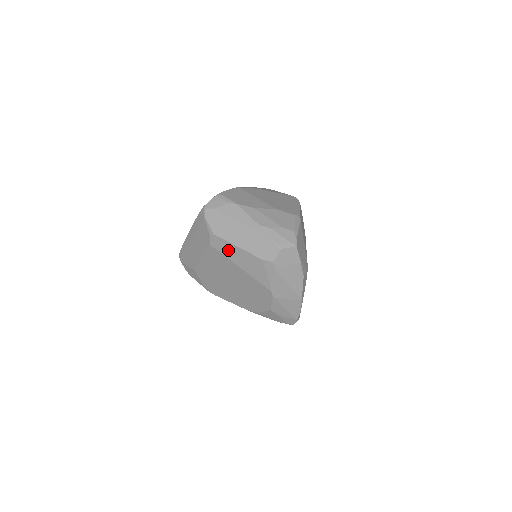
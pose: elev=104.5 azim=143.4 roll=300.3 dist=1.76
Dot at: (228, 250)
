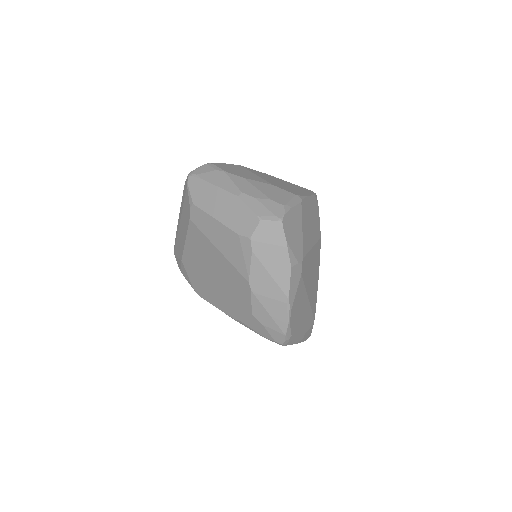
Dot at: (206, 225)
